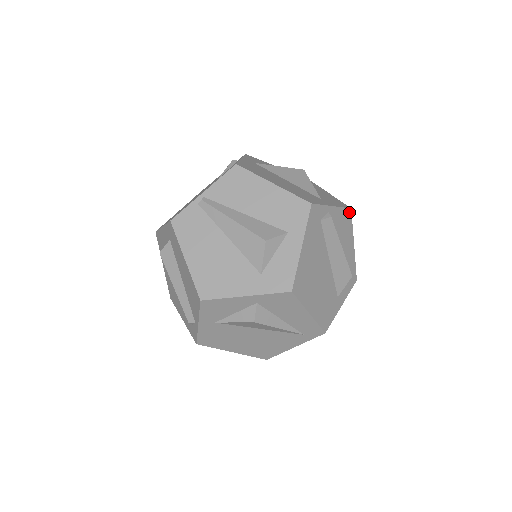
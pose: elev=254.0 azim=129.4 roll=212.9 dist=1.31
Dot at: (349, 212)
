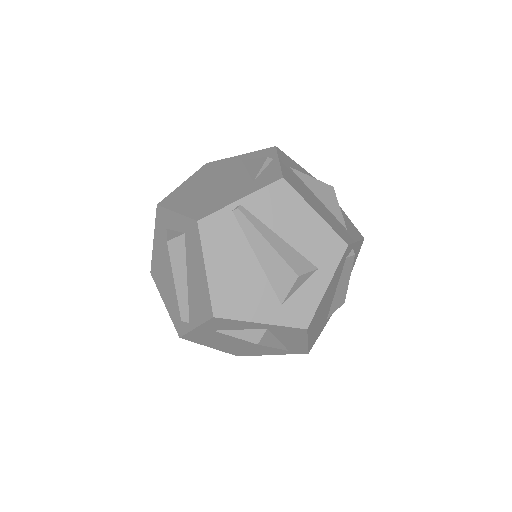
Dot at: (362, 242)
